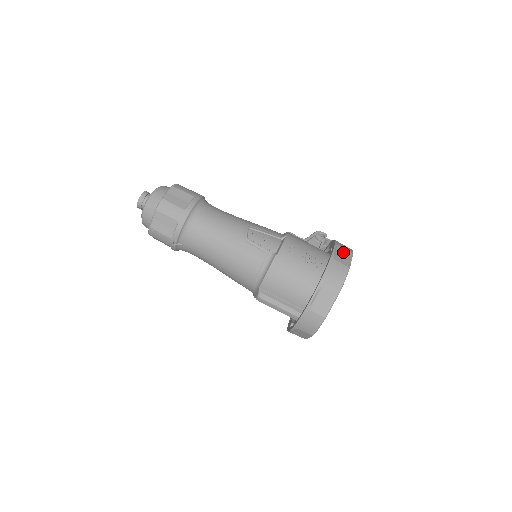
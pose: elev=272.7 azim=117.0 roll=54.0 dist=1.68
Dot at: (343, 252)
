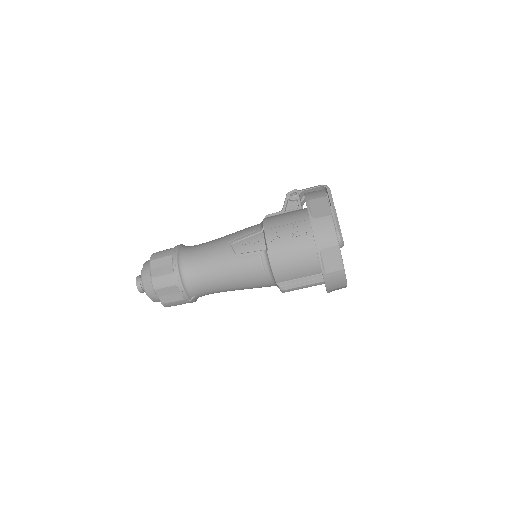
Dot at: (317, 204)
